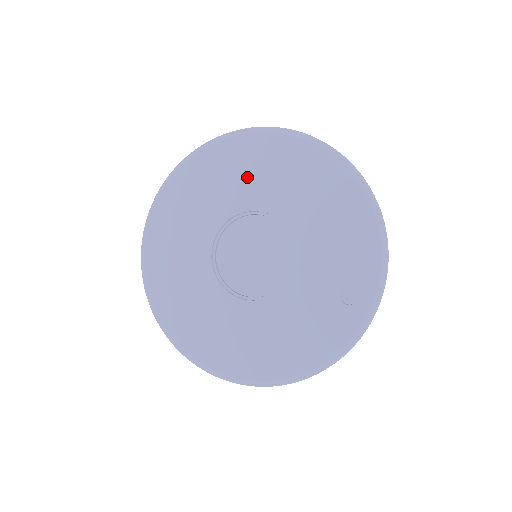
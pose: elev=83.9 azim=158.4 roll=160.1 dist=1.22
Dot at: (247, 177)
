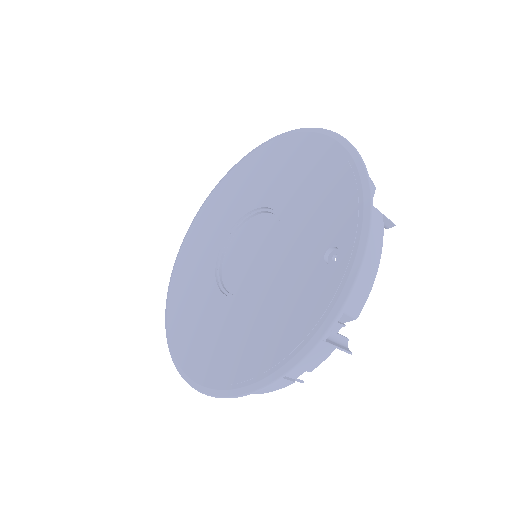
Dot at: (248, 186)
